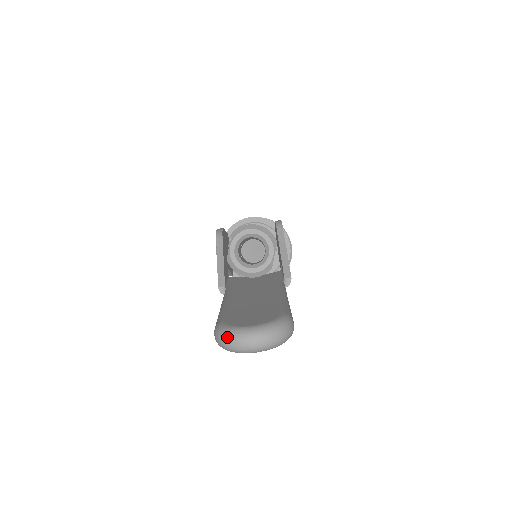
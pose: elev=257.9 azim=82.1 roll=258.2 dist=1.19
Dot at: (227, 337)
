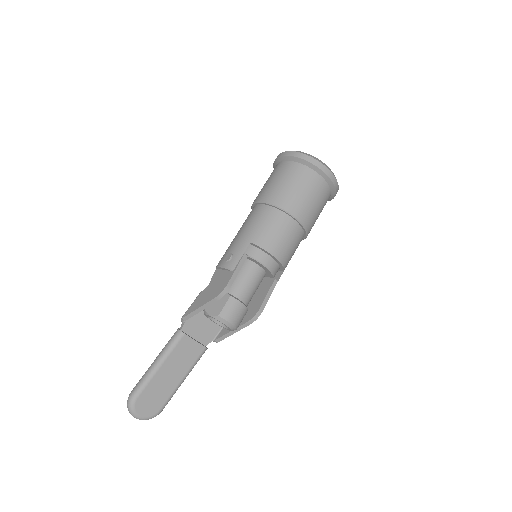
Dot at: (129, 410)
